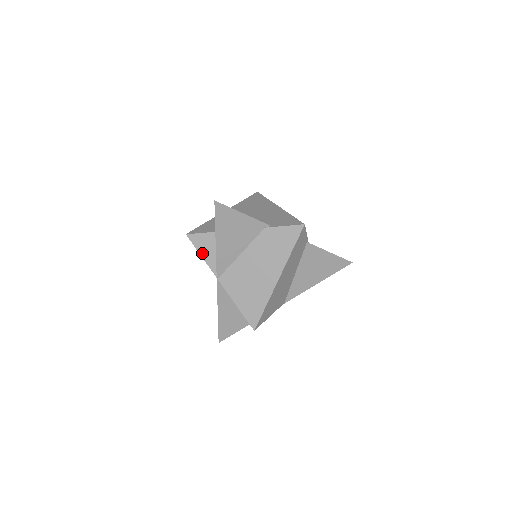
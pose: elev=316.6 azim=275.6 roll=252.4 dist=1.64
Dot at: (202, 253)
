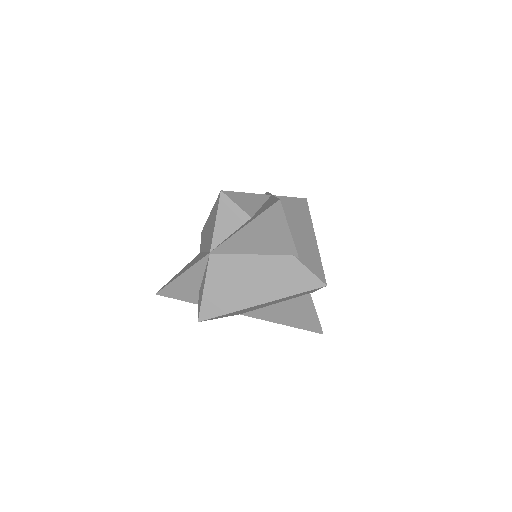
Dot at: (219, 220)
